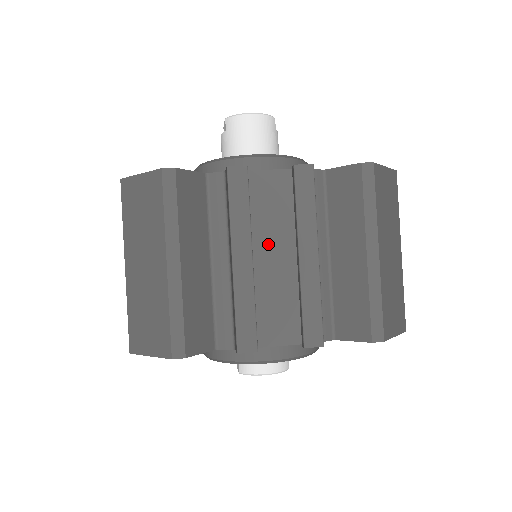
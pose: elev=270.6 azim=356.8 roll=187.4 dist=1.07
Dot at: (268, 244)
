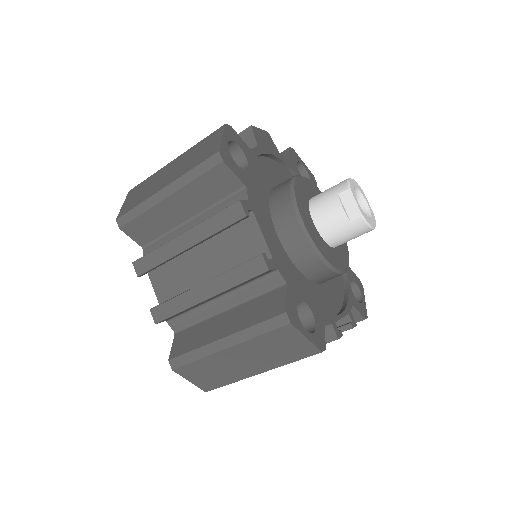
Dot at: occluded
